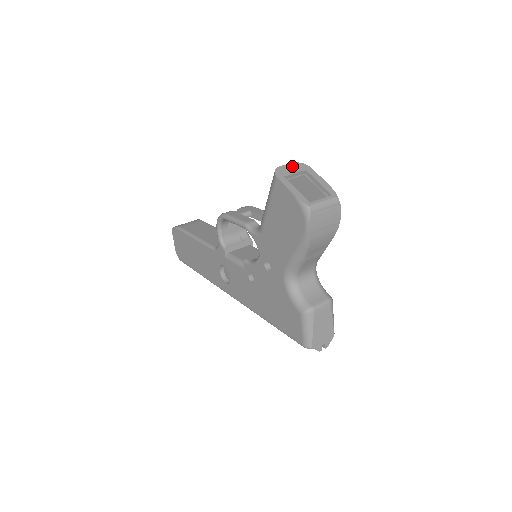
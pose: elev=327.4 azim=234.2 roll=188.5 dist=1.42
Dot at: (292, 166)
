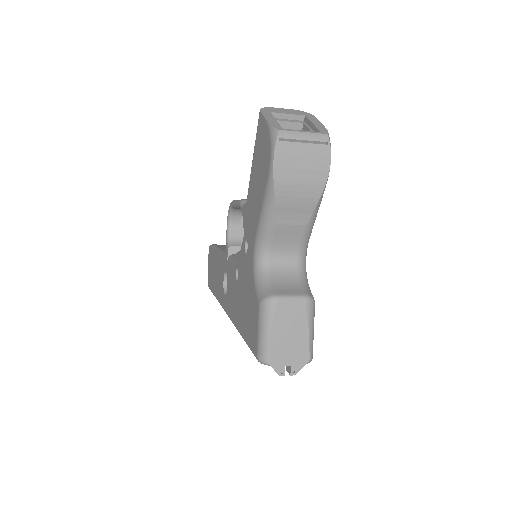
Dot at: (289, 110)
